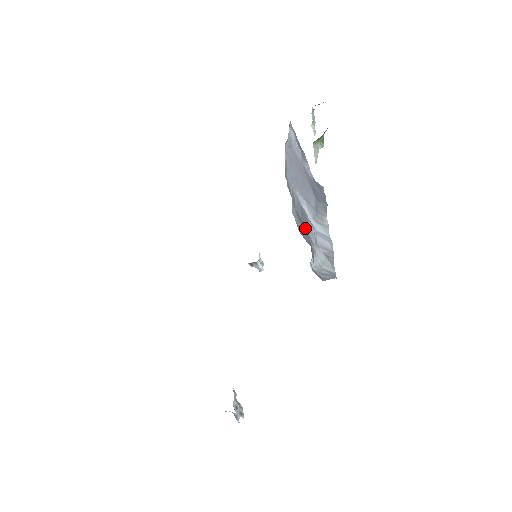
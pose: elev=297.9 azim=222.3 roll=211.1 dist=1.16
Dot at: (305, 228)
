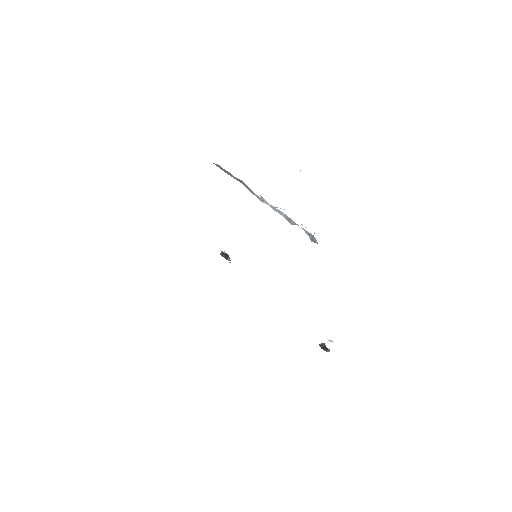
Dot at: occluded
